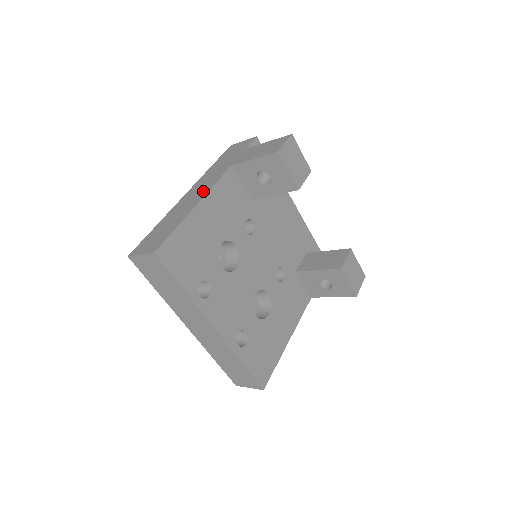
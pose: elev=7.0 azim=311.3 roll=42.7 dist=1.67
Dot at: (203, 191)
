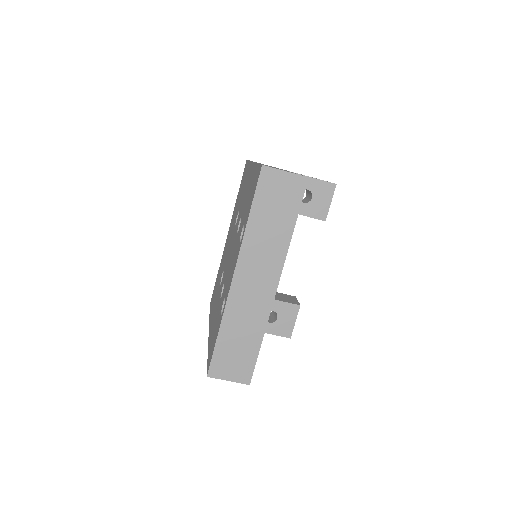
Dot at: occluded
